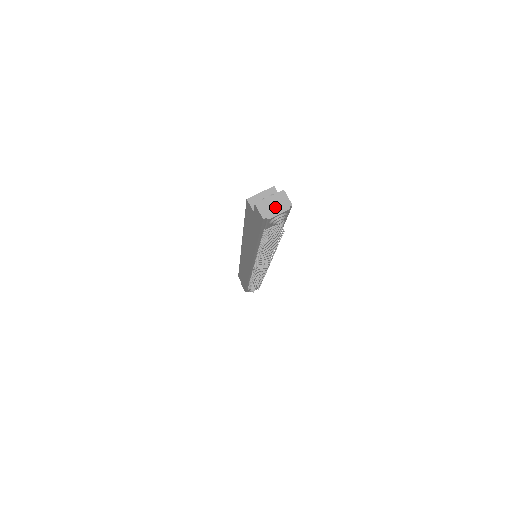
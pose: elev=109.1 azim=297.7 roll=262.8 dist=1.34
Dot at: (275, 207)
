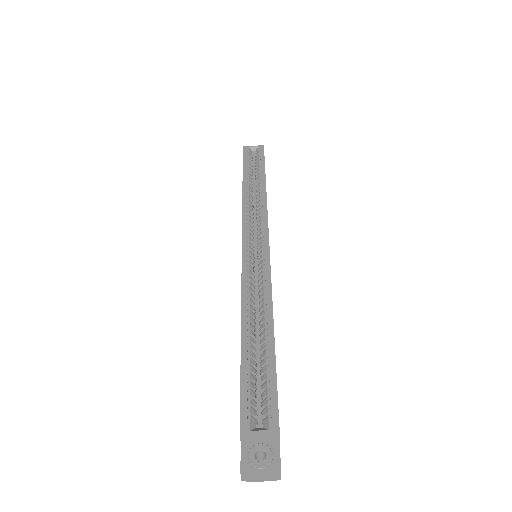
Dot at: (261, 478)
